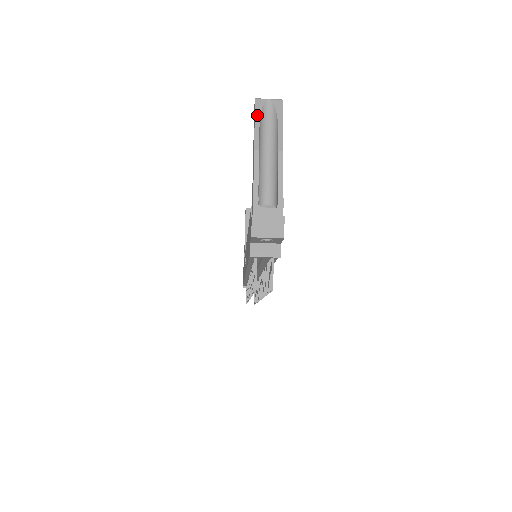
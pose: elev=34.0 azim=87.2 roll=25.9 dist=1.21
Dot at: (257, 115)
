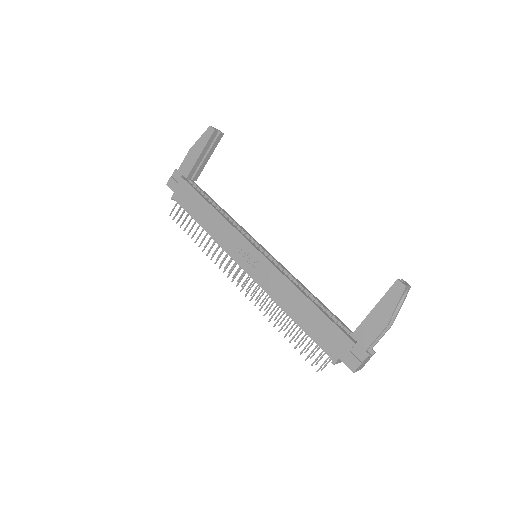
Dot at: occluded
